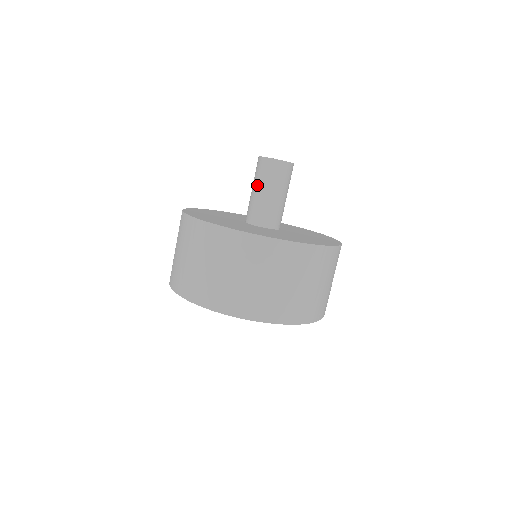
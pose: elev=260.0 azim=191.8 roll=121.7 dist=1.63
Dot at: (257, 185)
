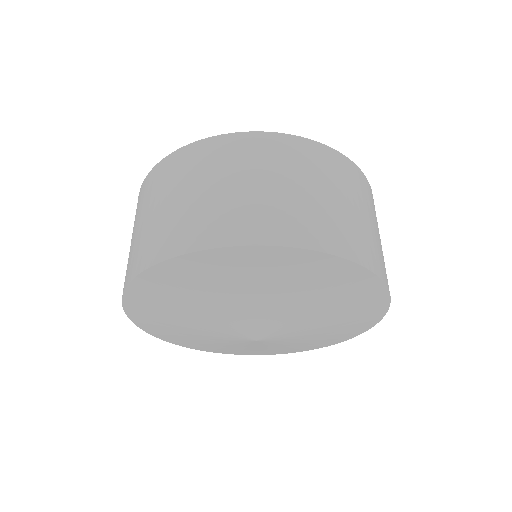
Dot at: occluded
